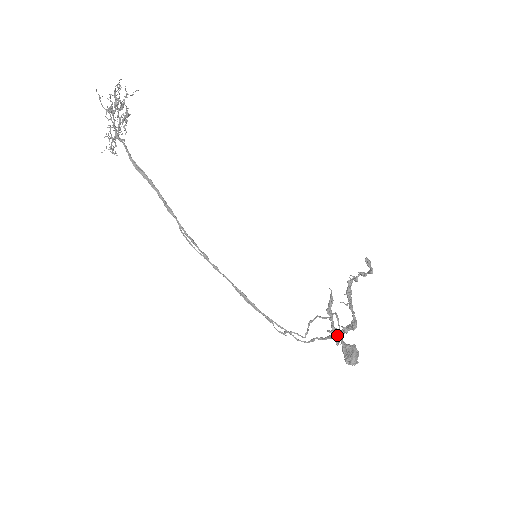
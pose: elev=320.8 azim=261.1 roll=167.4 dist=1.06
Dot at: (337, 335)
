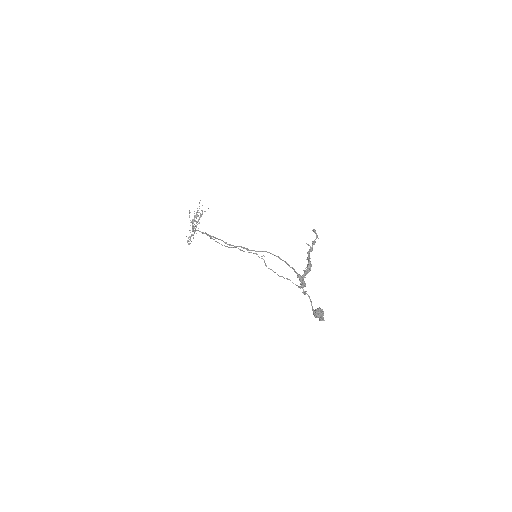
Dot at: occluded
